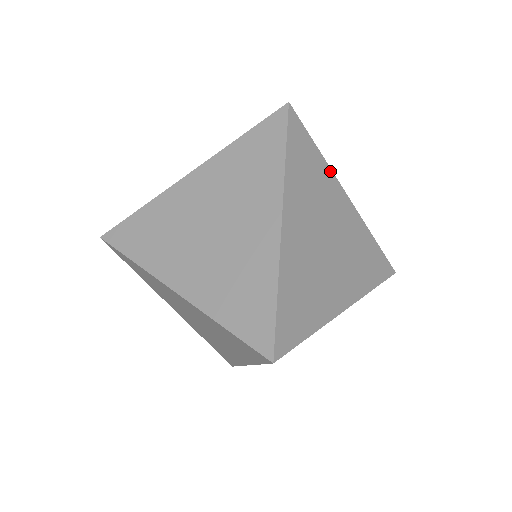
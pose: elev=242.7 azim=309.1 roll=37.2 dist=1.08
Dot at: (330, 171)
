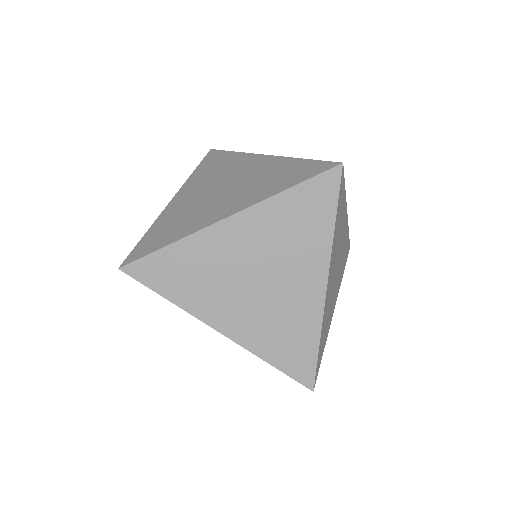
Dot at: (346, 202)
